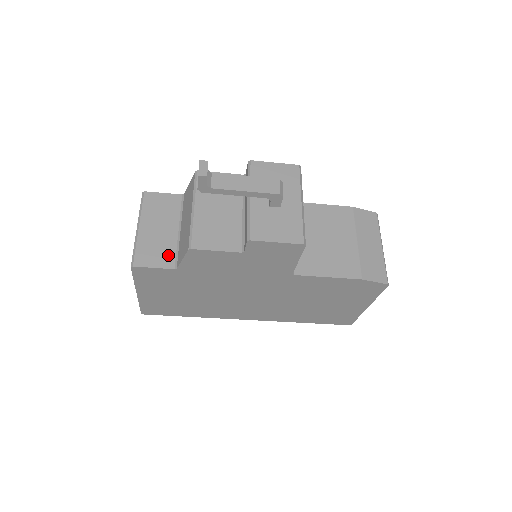
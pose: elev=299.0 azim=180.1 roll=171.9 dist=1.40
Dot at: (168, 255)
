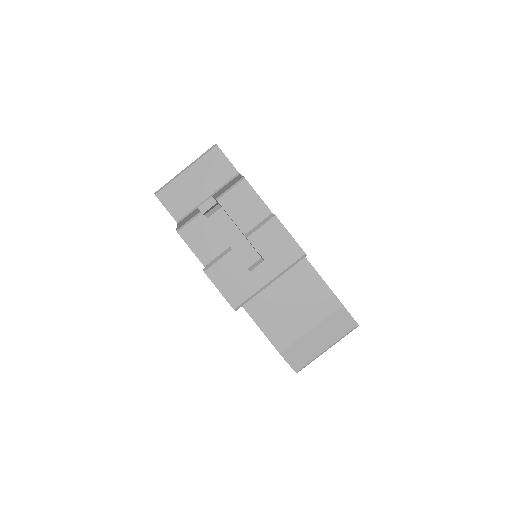
Dot at: (183, 209)
